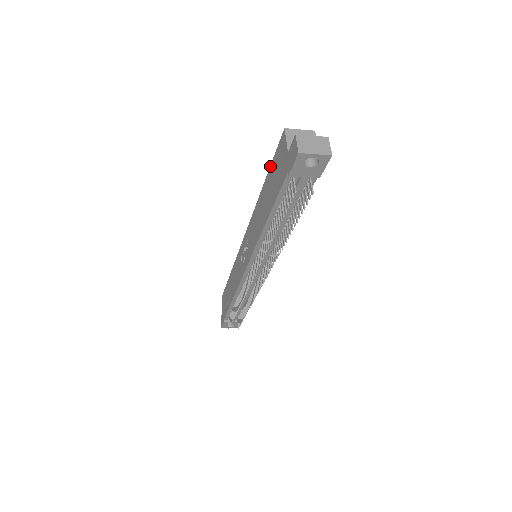
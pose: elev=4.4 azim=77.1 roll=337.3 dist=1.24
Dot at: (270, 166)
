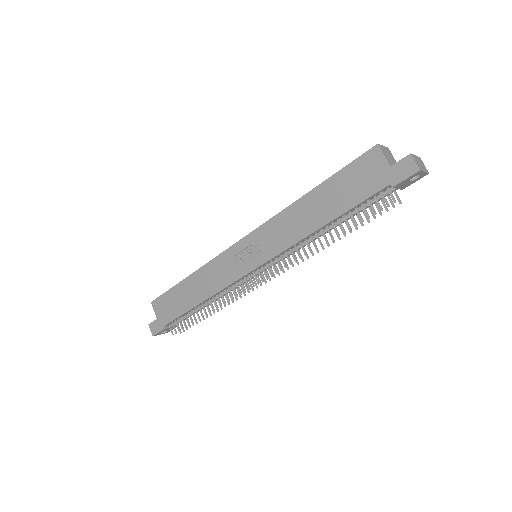
Dot at: (336, 173)
